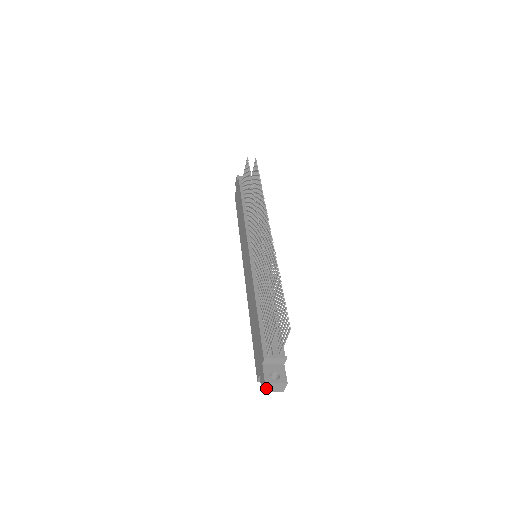
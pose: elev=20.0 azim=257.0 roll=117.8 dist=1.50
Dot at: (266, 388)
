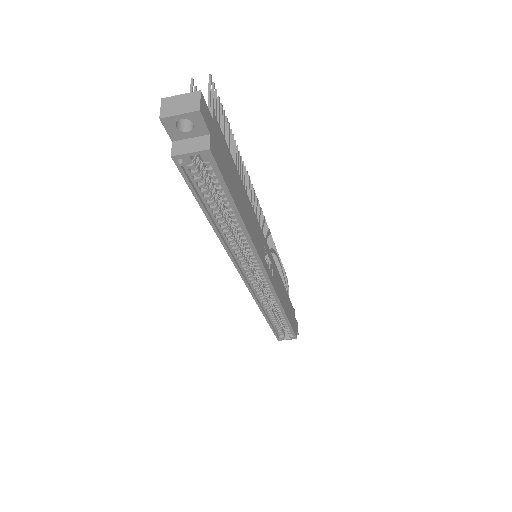
Dot at: (166, 110)
